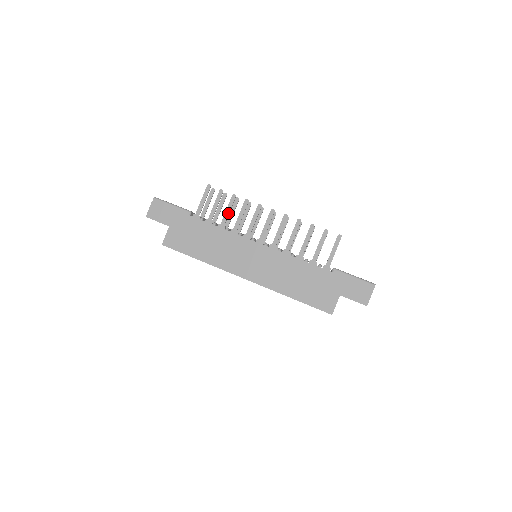
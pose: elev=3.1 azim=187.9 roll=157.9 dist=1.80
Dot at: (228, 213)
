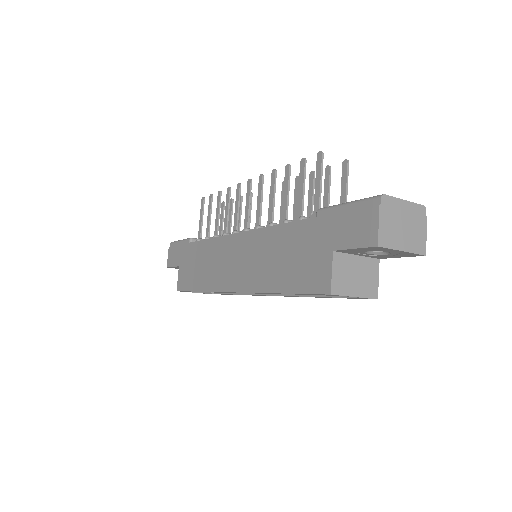
Dot at: (217, 217)
